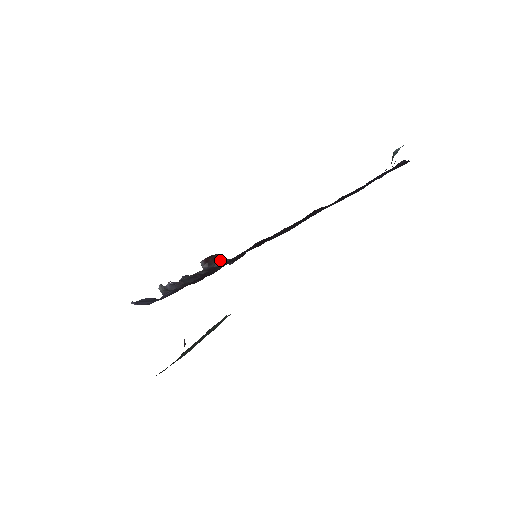
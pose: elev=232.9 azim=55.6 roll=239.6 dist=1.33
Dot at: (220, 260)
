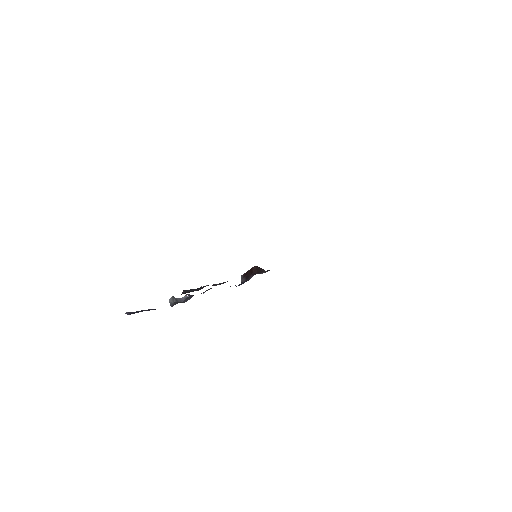
Dot at: (256, 272)
